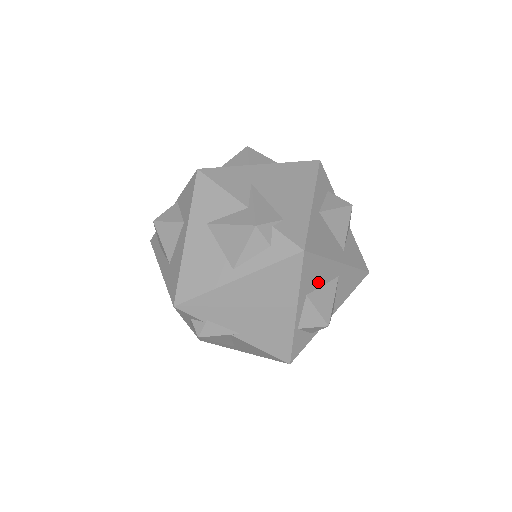
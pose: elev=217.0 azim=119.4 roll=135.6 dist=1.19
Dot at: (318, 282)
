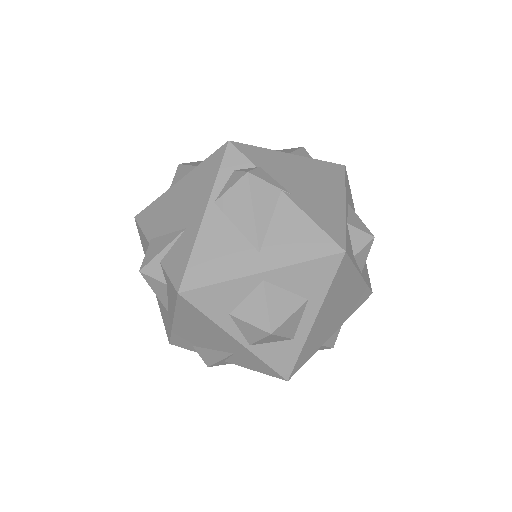
Dot at: occluded
